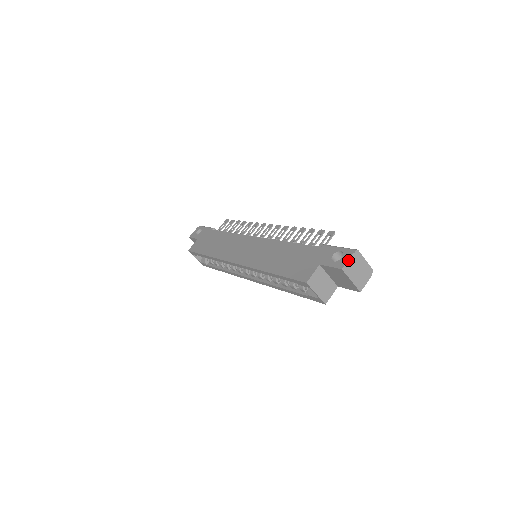
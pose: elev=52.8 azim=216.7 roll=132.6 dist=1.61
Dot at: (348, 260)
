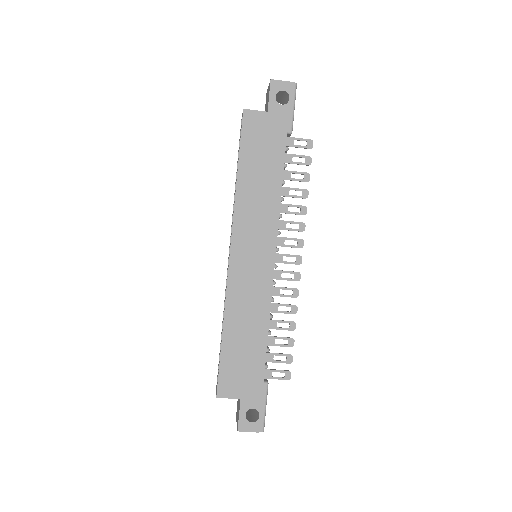
Dot at: occluded
